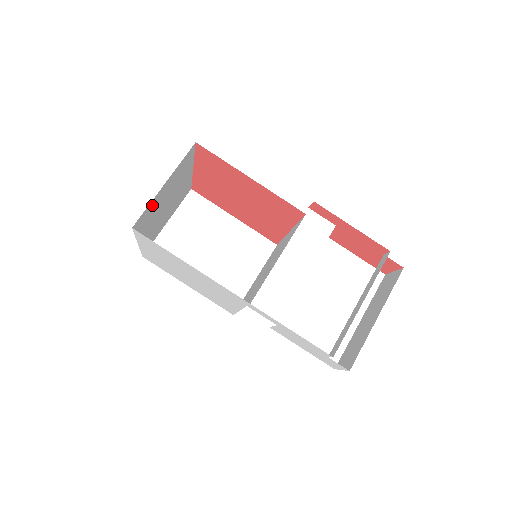
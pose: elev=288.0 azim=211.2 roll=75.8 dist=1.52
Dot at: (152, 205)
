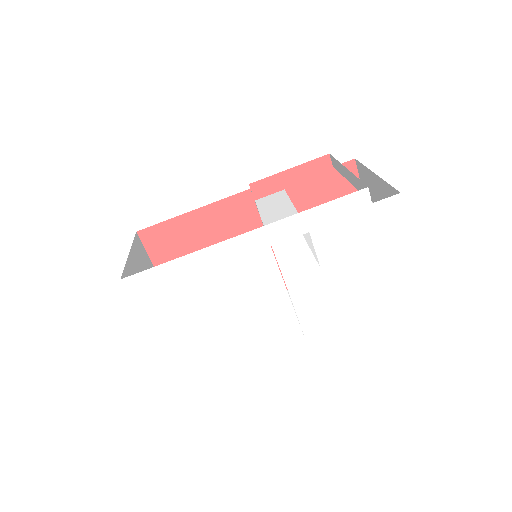
Dot at: occluded
